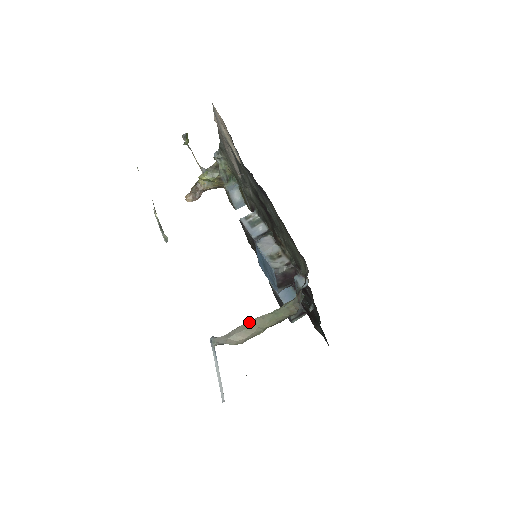
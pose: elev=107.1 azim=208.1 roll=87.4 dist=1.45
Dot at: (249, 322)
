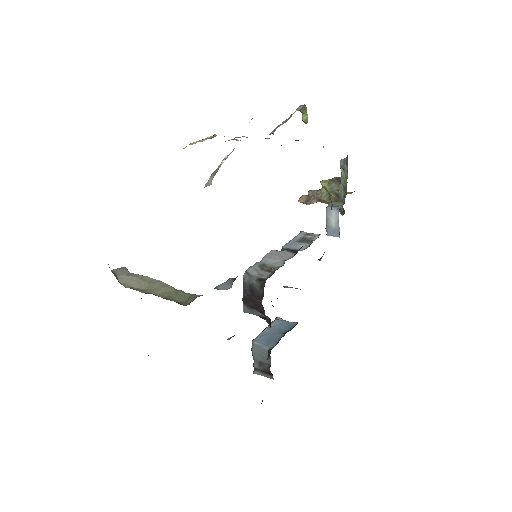
Dot at: (153, 279)
